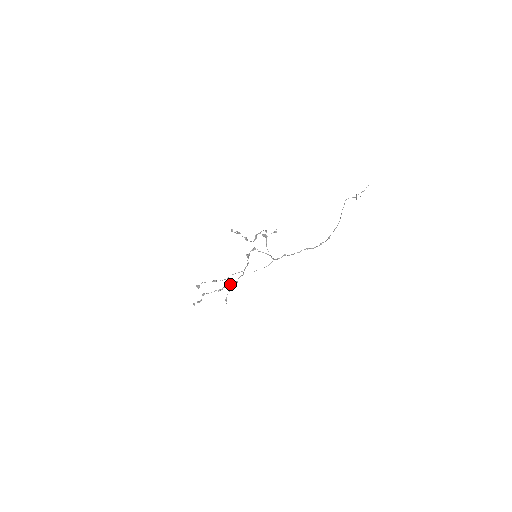
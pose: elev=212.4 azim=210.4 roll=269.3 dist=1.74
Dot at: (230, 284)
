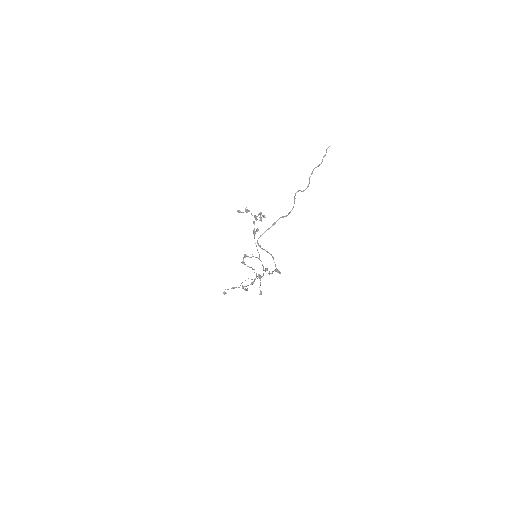
Dot at: (258, 275)
